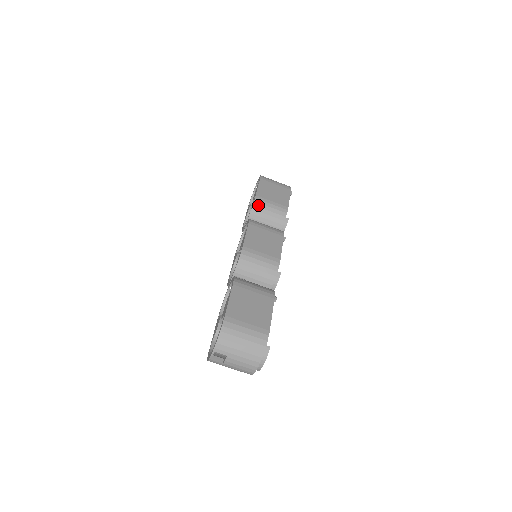
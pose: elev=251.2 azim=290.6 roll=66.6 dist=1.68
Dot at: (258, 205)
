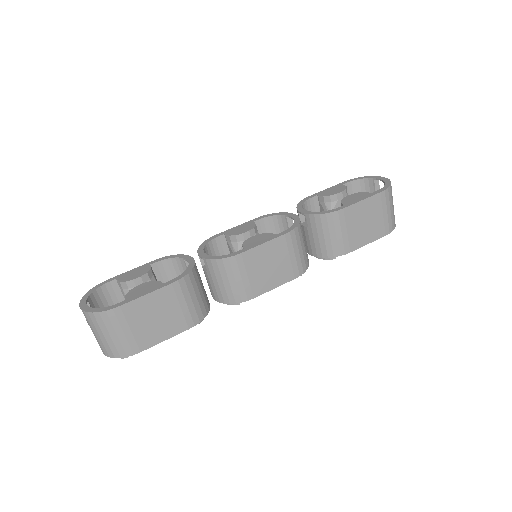
Dot at: (330, 219)
